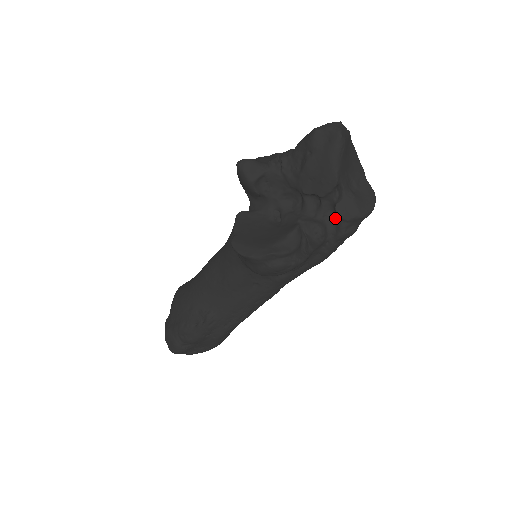
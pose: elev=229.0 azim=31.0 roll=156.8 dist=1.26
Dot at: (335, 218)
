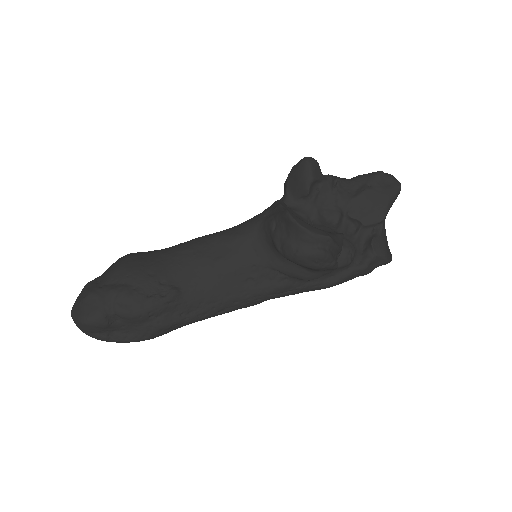
Dot at: (363, 250)
